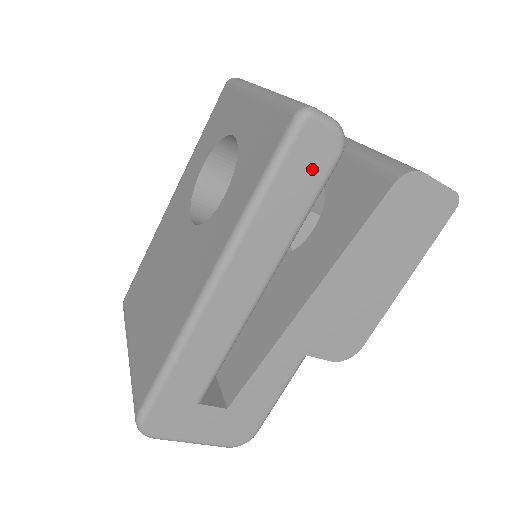
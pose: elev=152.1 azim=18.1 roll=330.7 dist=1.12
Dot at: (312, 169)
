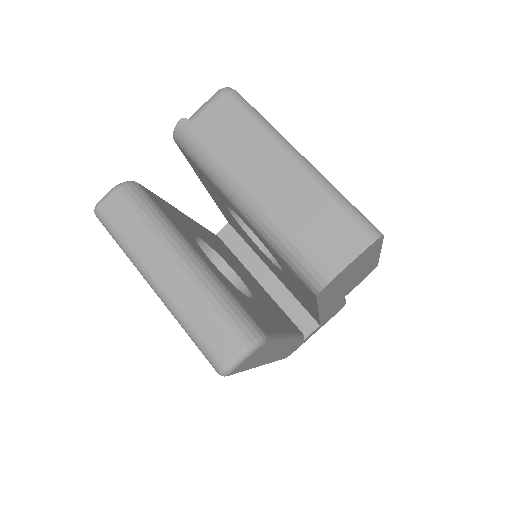
Dot at: (258, 355)
